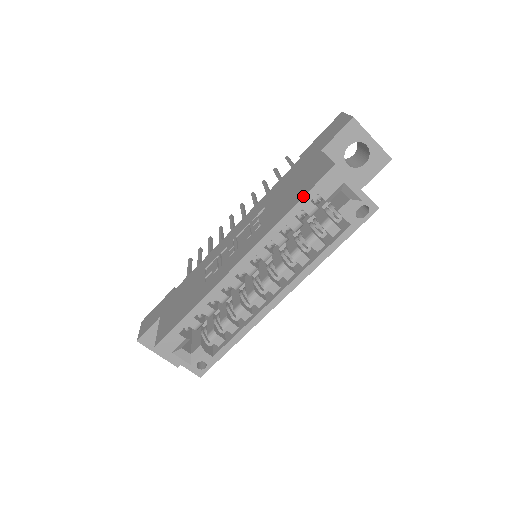
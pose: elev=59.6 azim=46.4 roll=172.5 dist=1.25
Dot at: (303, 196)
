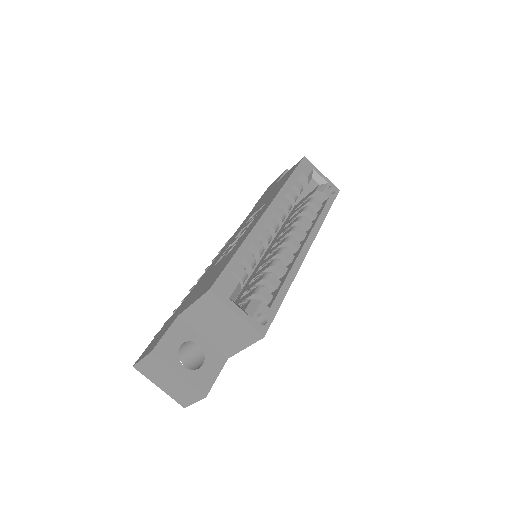
Dot at: (293, 171)
